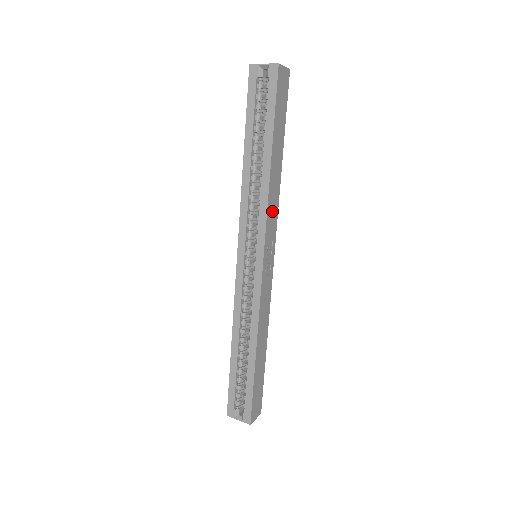
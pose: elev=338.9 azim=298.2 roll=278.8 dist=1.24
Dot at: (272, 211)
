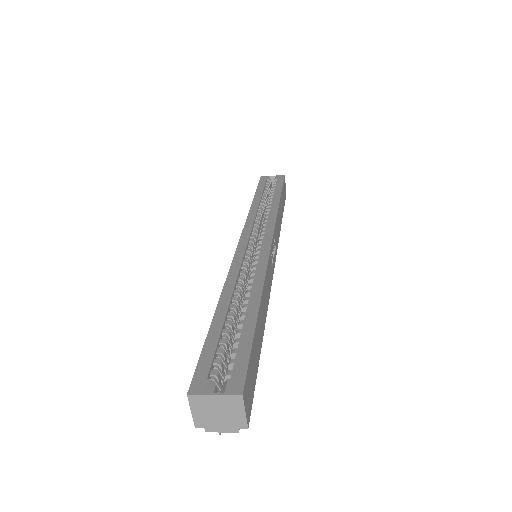
Dot at: (277, 229)
